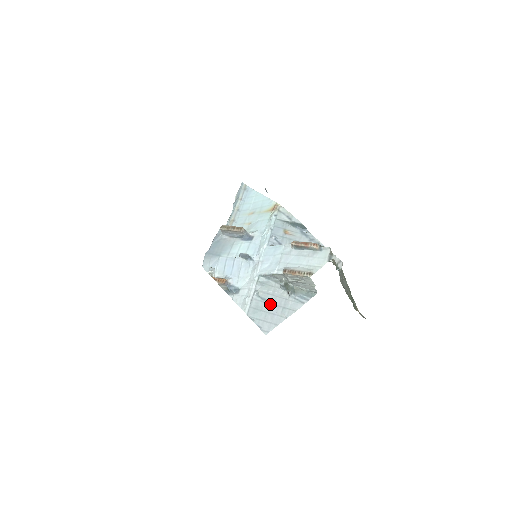
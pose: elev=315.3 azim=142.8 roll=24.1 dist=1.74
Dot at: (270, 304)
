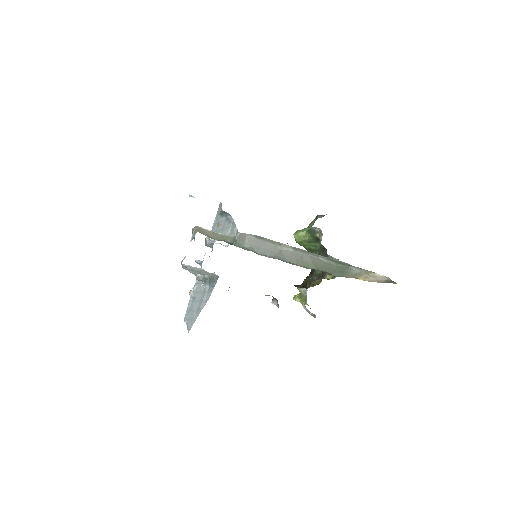
Dot at: (196, 302)
